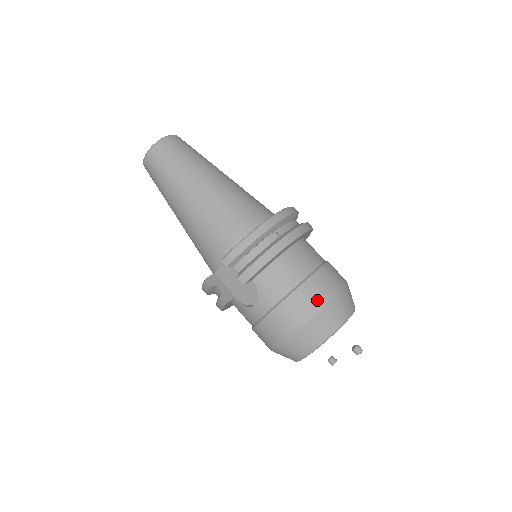
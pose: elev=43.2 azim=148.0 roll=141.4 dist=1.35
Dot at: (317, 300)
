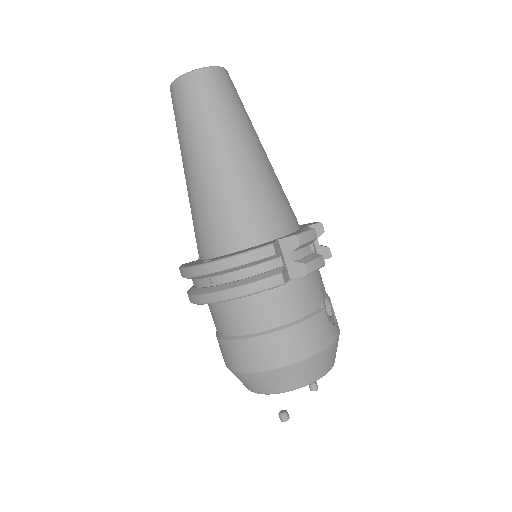
Dot at: (232, 362)
